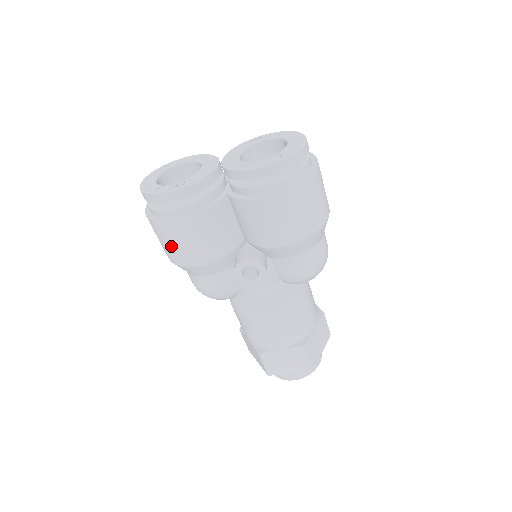
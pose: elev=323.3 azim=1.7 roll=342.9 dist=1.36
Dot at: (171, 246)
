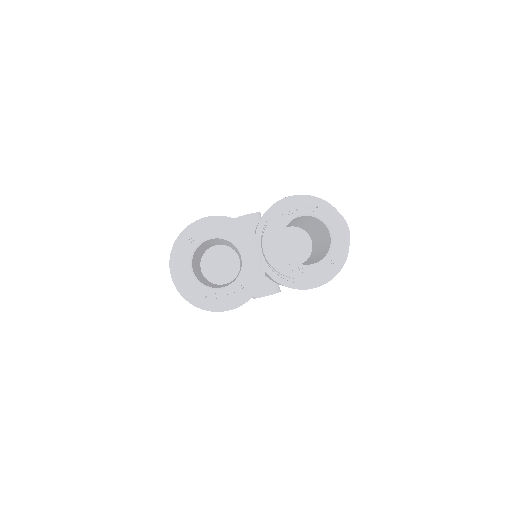
Dot at: occluded
